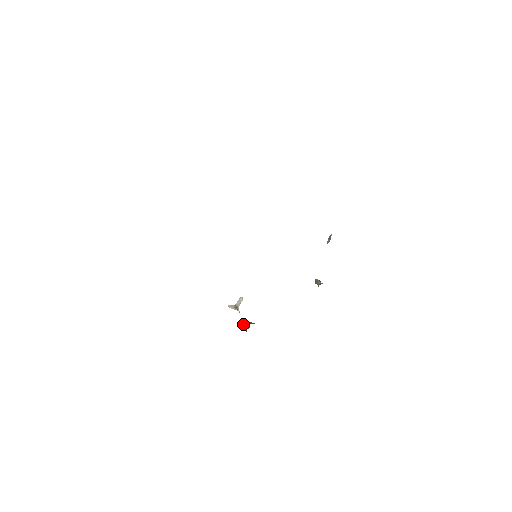
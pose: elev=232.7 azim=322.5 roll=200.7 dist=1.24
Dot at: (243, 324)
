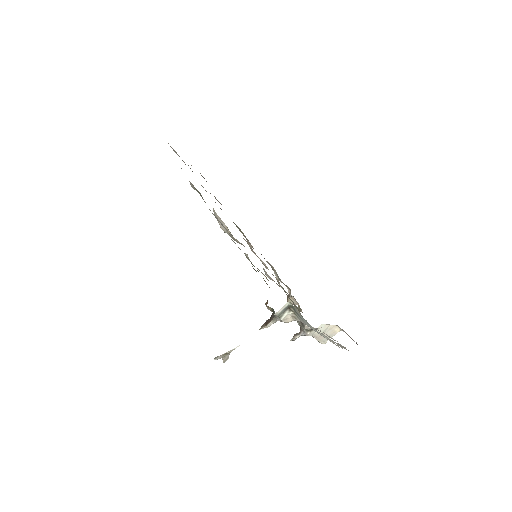
Dot at: occluded
